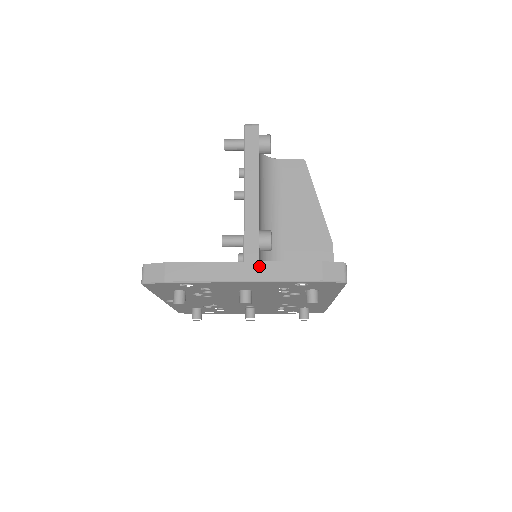
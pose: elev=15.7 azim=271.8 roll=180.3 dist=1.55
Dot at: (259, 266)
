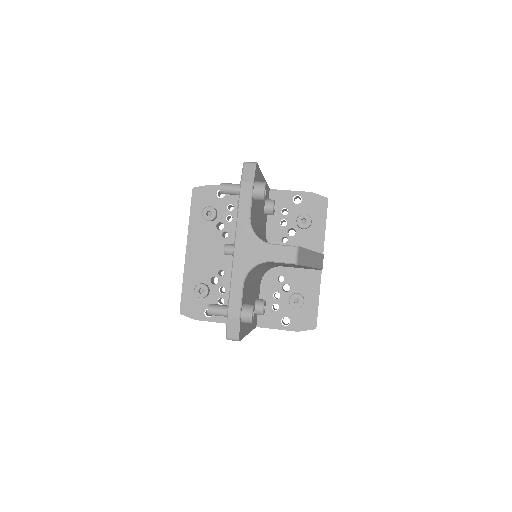
Dot at: occluded
